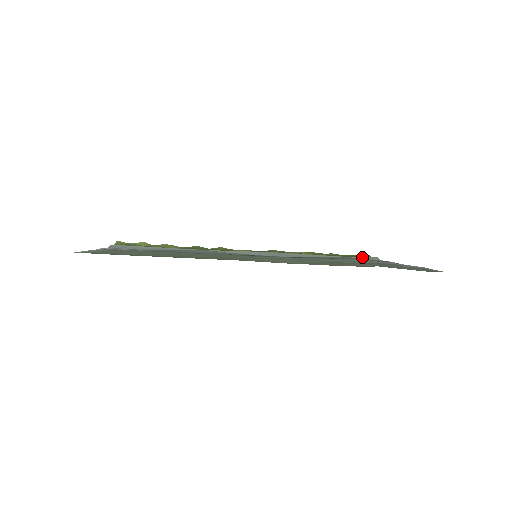
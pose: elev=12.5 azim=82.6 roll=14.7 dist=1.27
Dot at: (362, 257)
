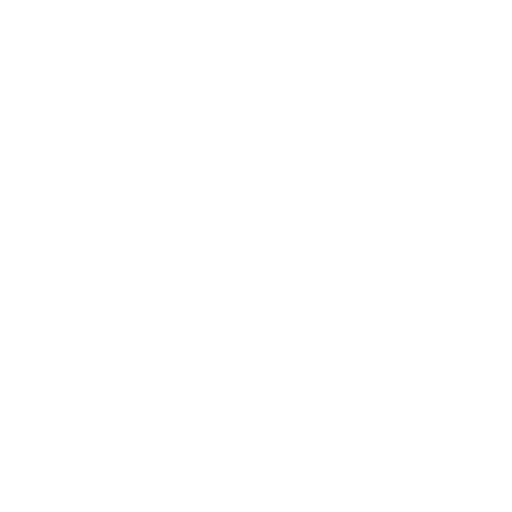
Dot at: occluded
